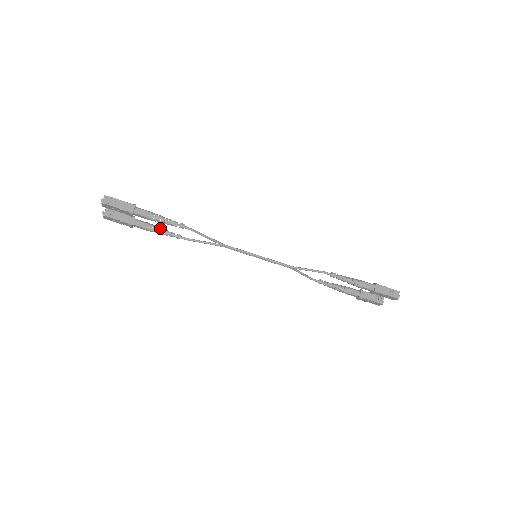
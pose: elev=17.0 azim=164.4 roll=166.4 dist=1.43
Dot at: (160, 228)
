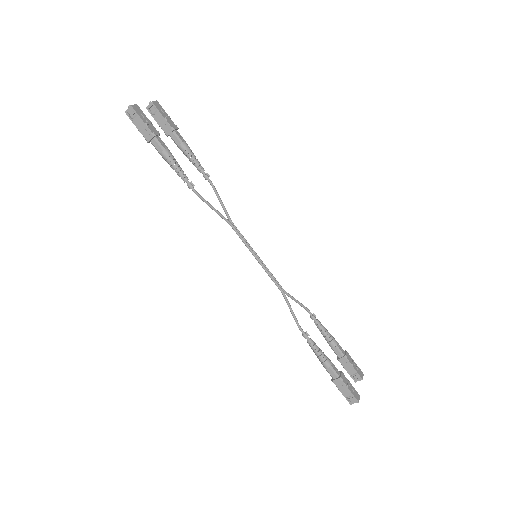
Dot at: (192, 157)
